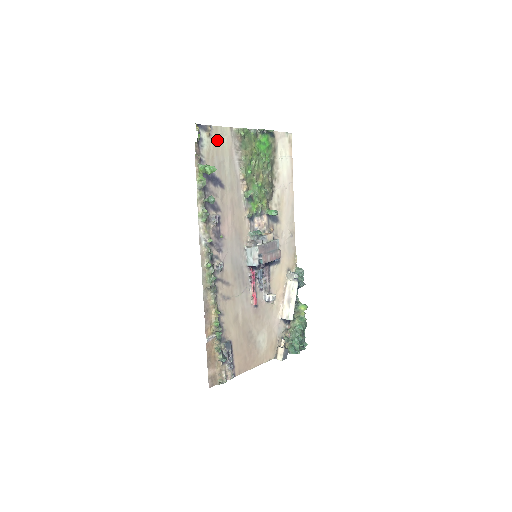
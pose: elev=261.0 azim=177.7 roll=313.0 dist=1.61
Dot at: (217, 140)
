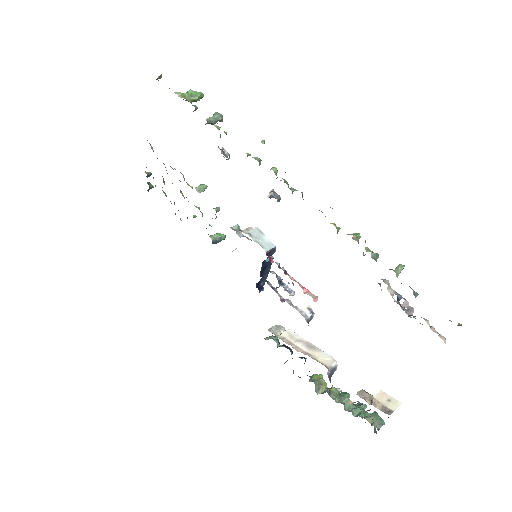
Dot at: occluded
